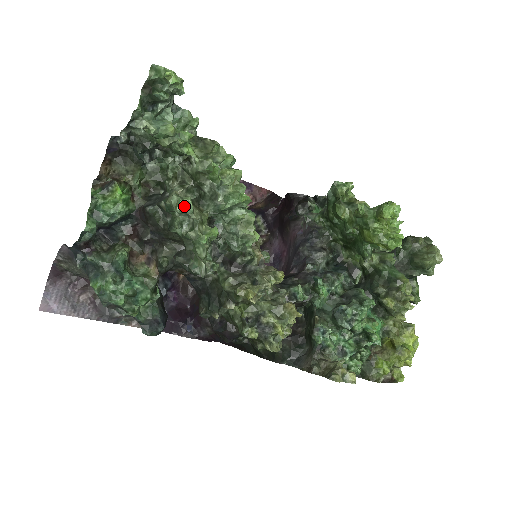
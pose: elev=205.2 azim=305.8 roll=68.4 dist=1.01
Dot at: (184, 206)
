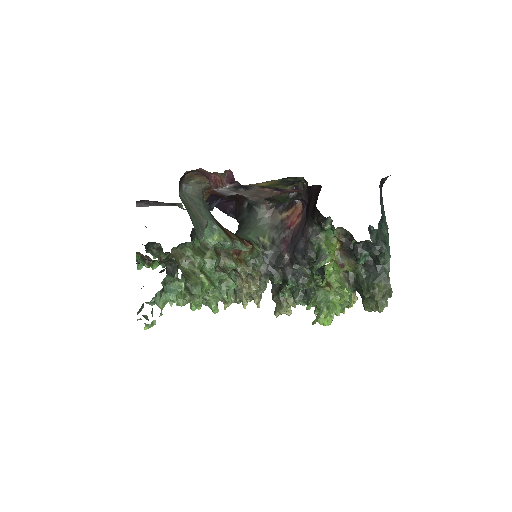
Dot at: occluded
